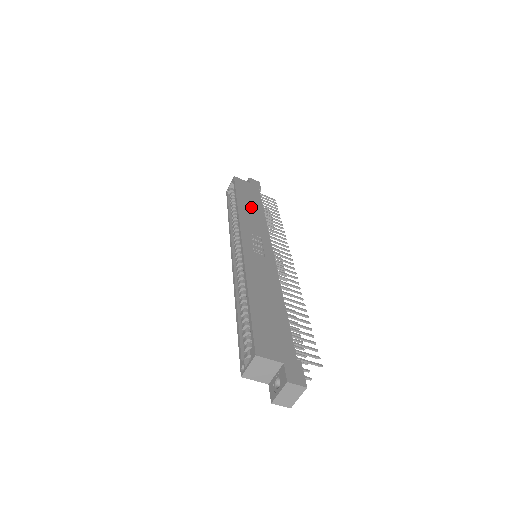
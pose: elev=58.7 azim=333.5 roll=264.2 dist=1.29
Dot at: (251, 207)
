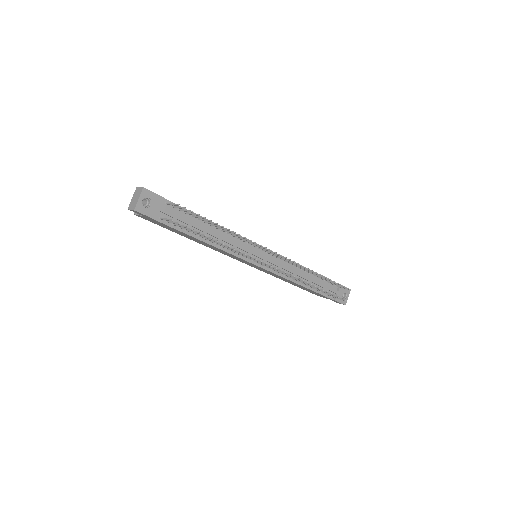
Dot at: occluded
